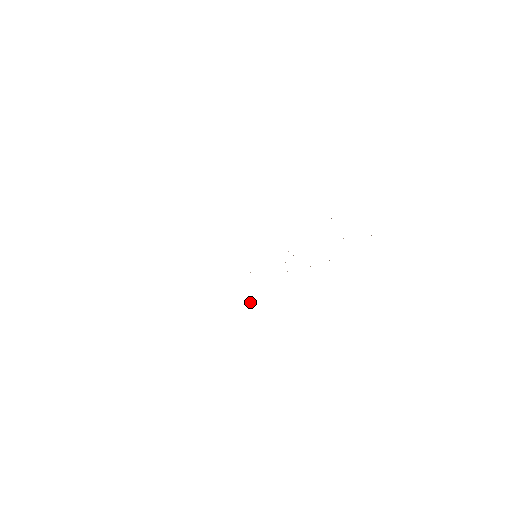
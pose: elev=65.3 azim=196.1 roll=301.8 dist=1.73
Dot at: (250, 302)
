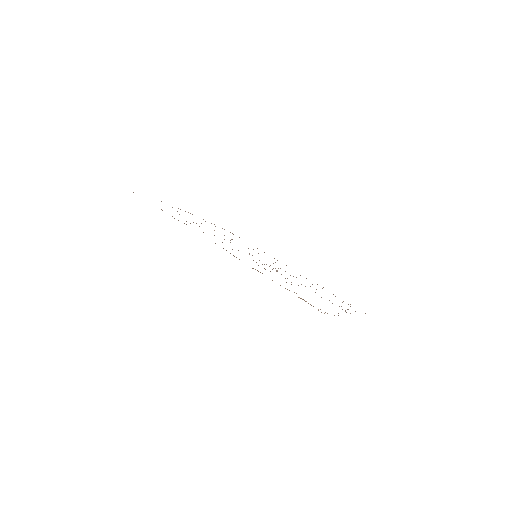
Dot at: (172, 216)
